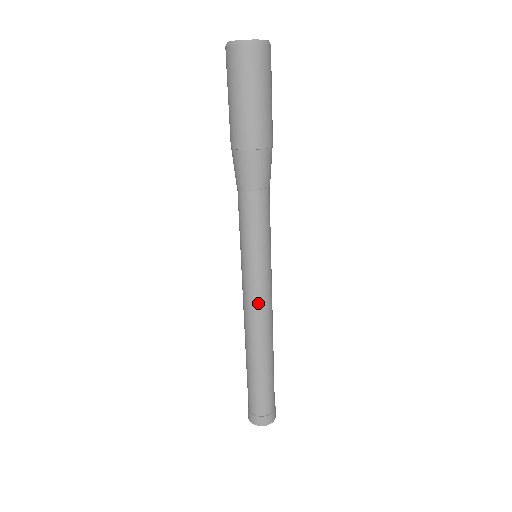
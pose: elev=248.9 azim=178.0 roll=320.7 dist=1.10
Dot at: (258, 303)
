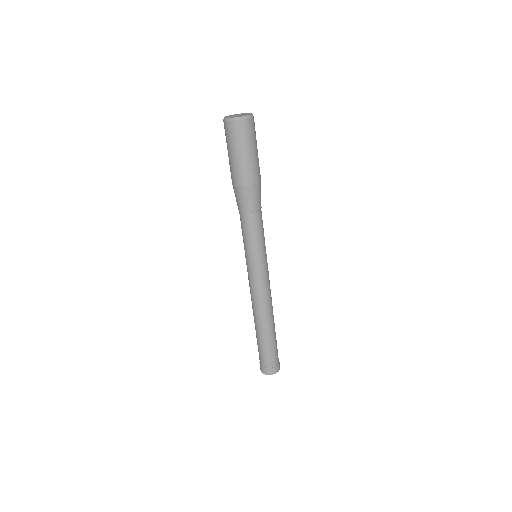
Dot at: (257, 289)
